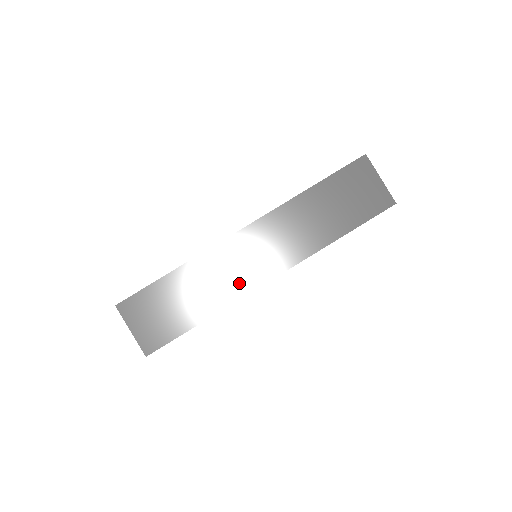
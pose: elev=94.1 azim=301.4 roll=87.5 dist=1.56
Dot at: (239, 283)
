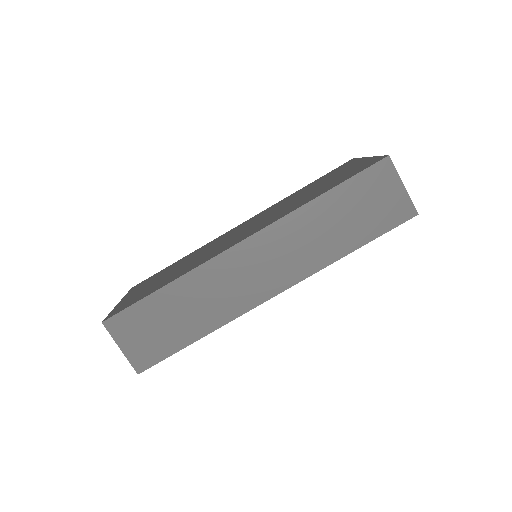
Dot at: (238, 300)
